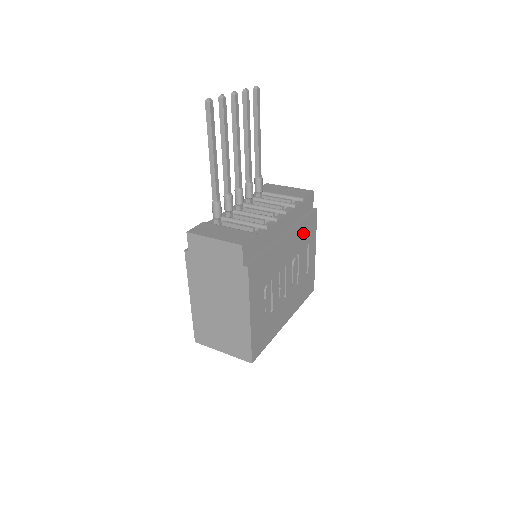
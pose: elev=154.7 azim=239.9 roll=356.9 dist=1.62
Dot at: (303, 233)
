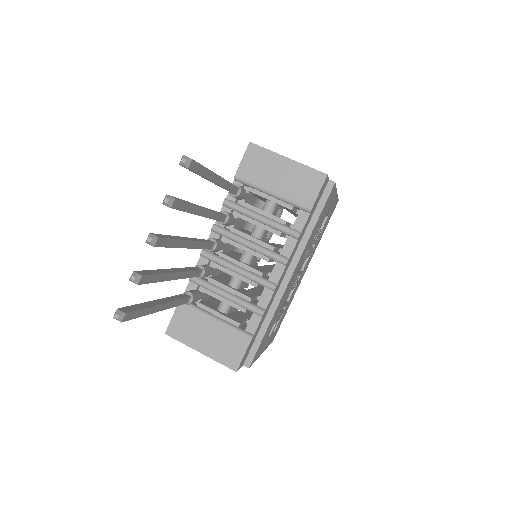
Dot at: (315, 229)
